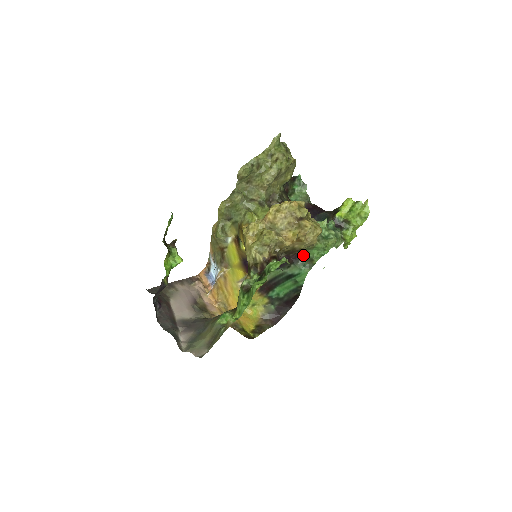
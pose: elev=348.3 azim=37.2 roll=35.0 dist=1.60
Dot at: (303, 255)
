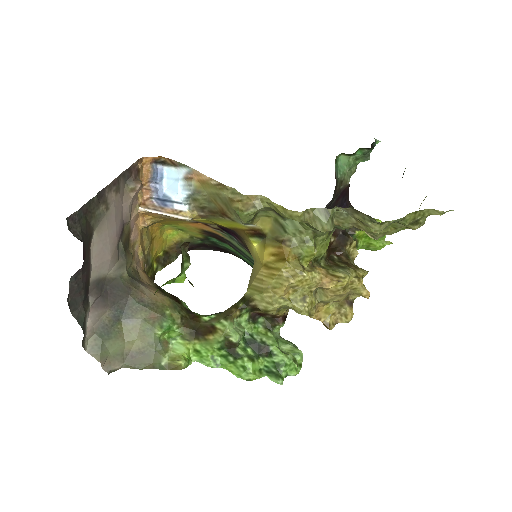
Dot at: occluded
